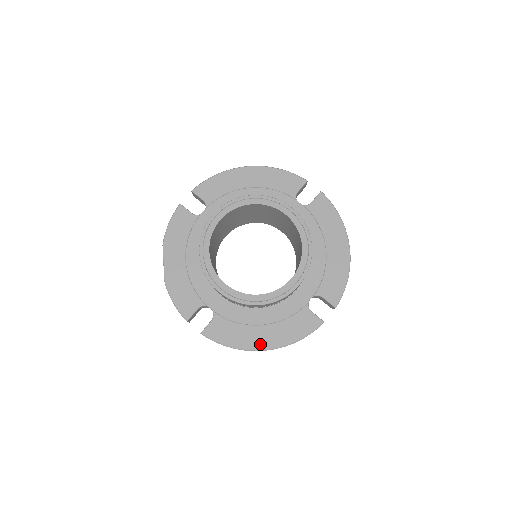
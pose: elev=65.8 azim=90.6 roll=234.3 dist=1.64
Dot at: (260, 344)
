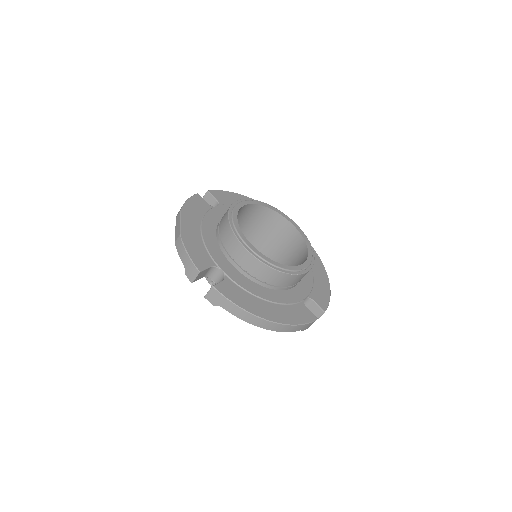
Dot at: (267, 315)
